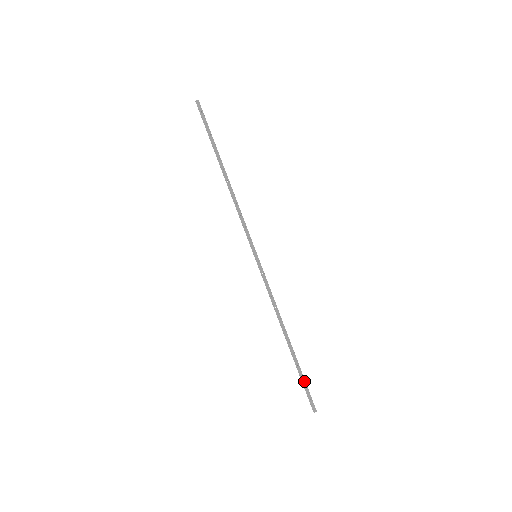
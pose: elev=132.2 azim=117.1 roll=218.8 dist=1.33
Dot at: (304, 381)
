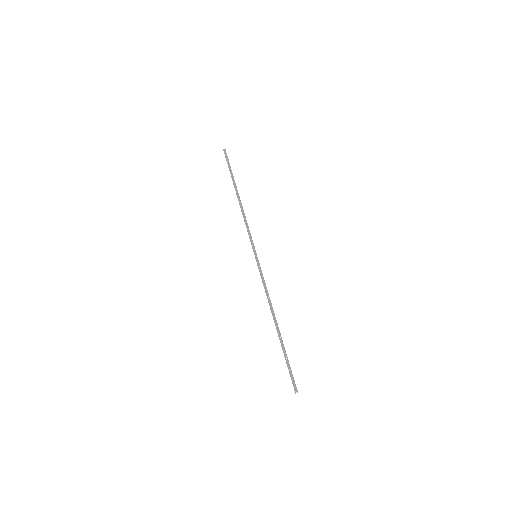
Dot at: (288, 362)
